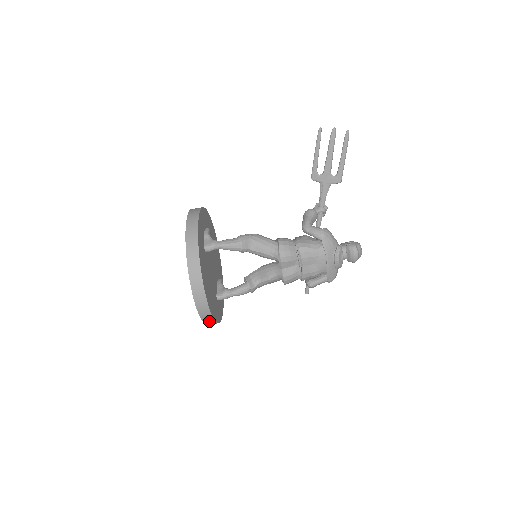
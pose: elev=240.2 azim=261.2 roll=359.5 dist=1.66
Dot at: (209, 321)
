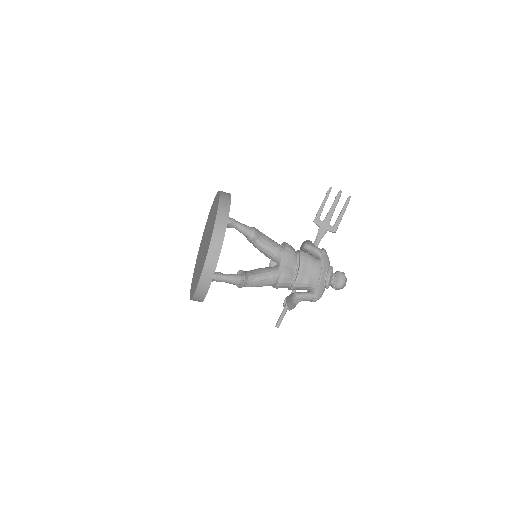
Dot at: (207, 275)
